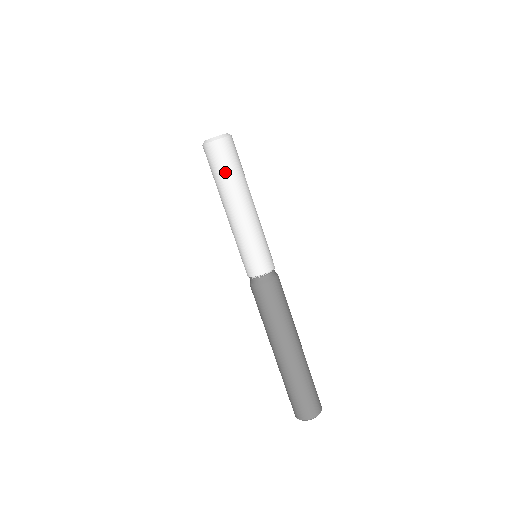
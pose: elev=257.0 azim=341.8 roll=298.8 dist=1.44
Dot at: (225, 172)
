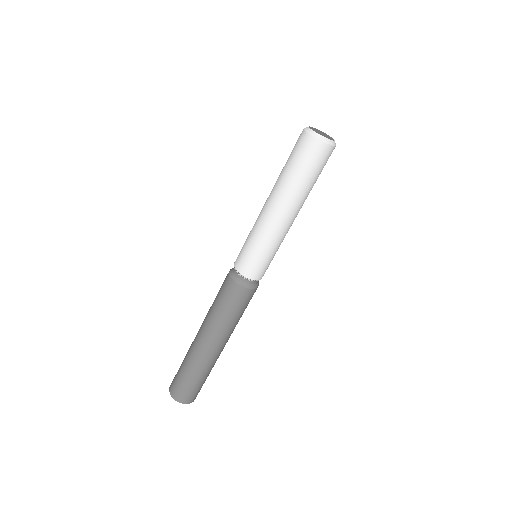
Dot at: (312, 178)
